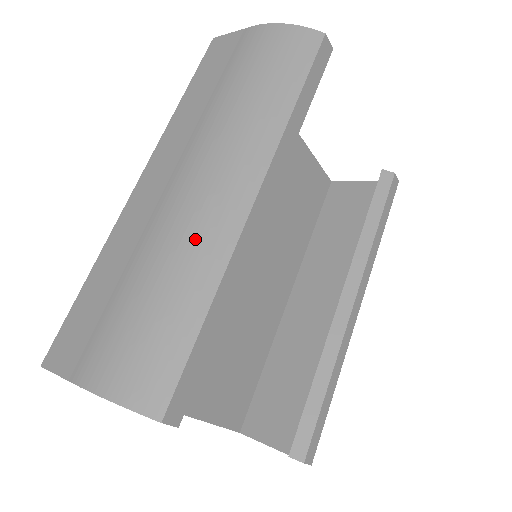
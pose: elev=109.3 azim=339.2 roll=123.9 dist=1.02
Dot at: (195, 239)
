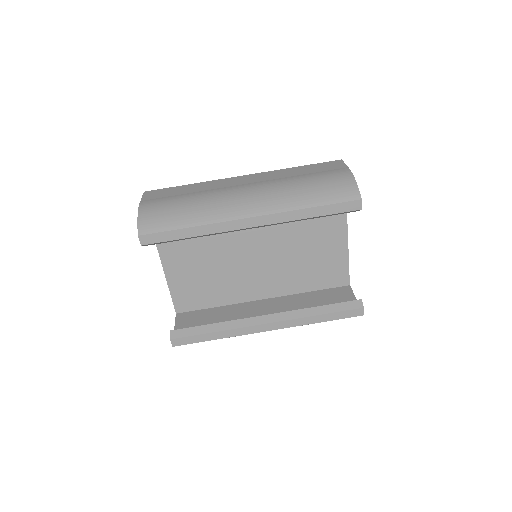
Dot at: (217, 206)
